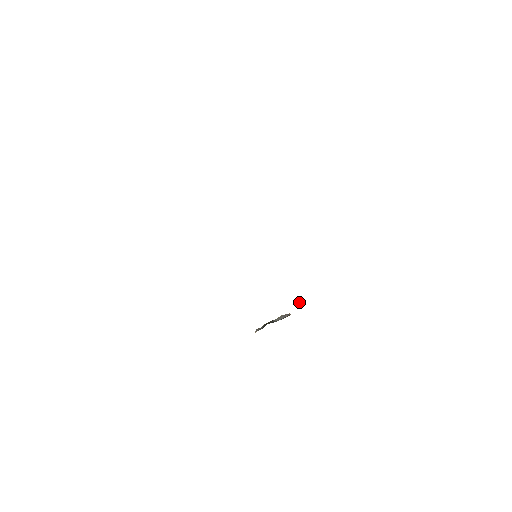
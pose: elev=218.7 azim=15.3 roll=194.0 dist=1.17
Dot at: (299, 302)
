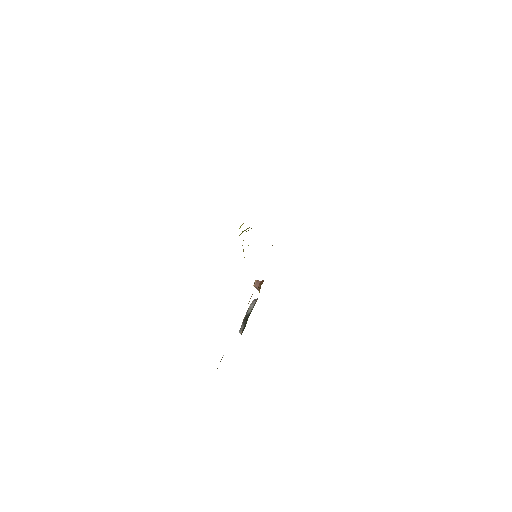
Dot at: (257, 285)
